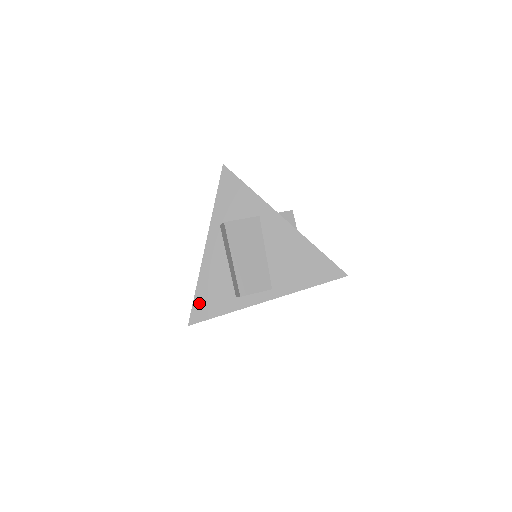
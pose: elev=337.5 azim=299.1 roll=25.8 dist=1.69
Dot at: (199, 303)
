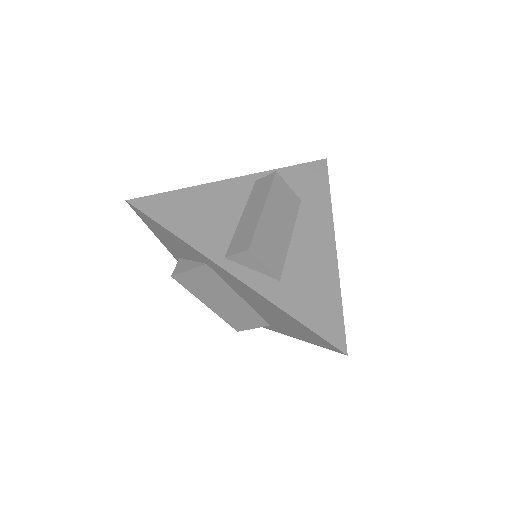
Dot at: occluded
